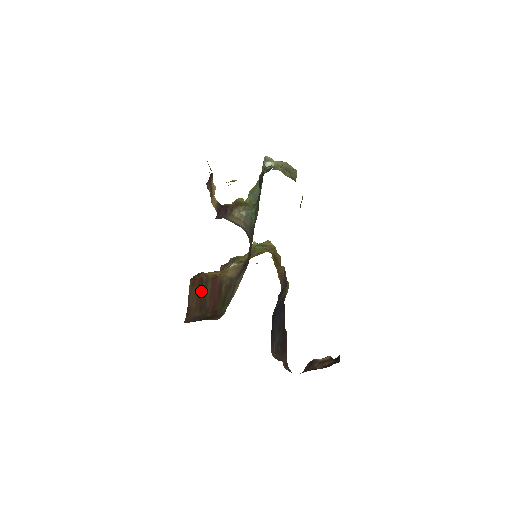
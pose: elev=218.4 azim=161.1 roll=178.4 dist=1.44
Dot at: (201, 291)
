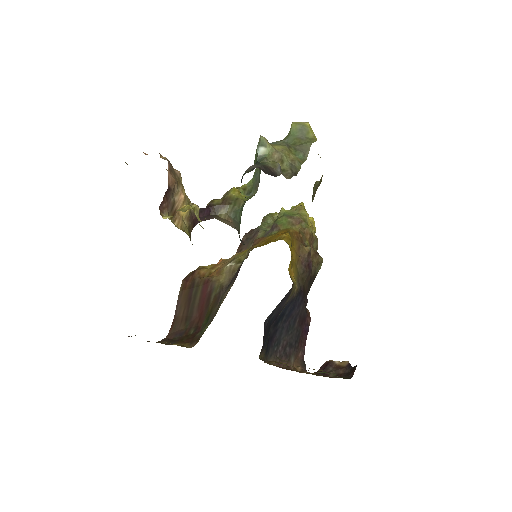
Dot at: (190, 298)
